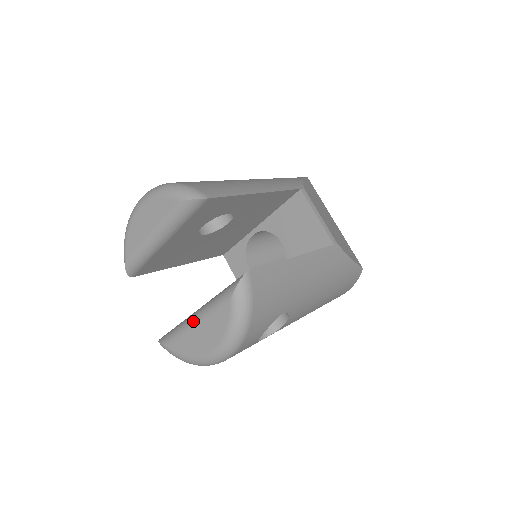
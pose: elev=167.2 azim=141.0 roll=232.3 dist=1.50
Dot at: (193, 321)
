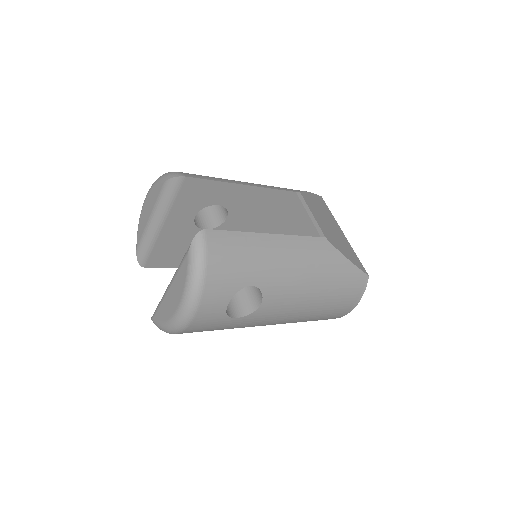
Dot at: (168, 286)
